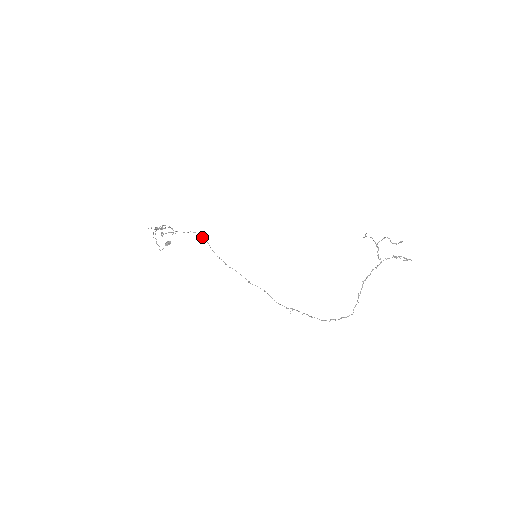
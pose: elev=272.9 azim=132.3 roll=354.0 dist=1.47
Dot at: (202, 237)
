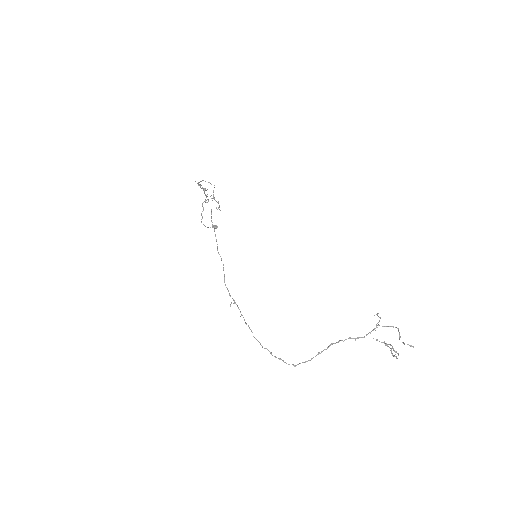
Dot at: (213, 190)
